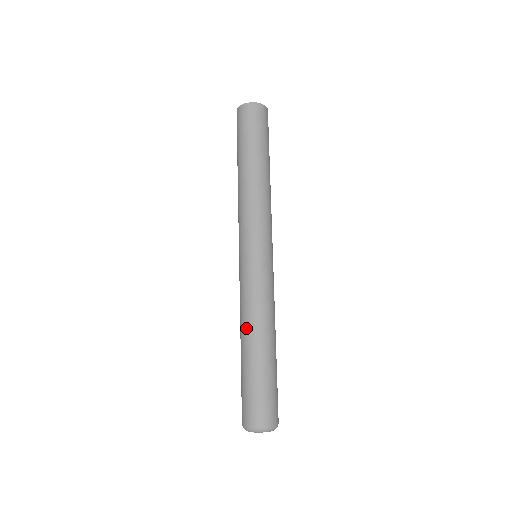
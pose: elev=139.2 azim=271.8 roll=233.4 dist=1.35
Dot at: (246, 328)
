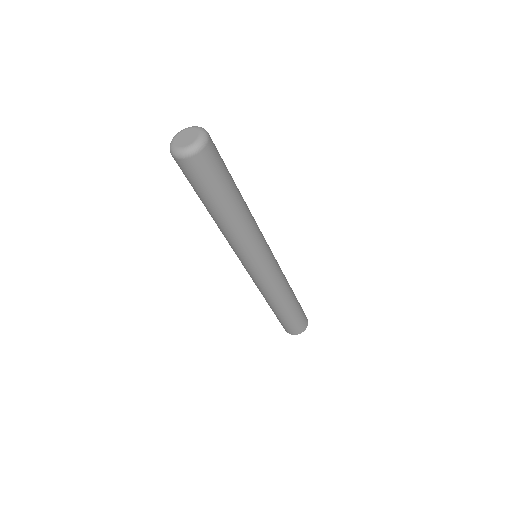
Dot at: occluded
